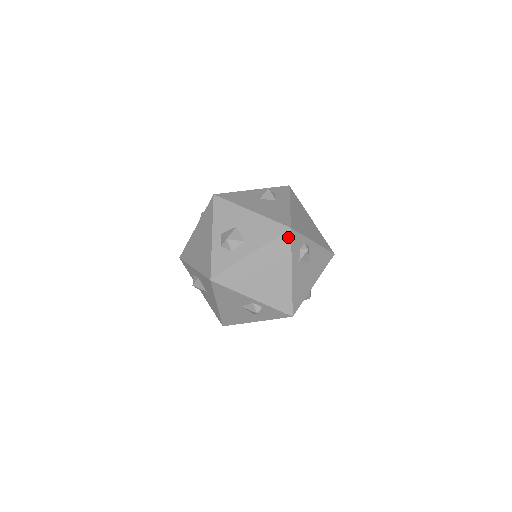
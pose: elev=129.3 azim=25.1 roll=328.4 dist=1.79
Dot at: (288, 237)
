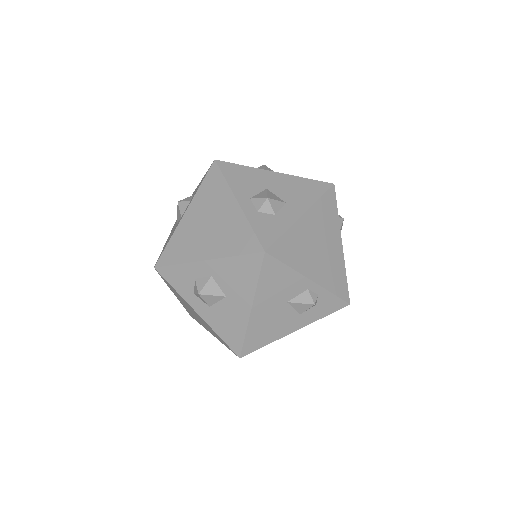
Dot at: (333, 195)
